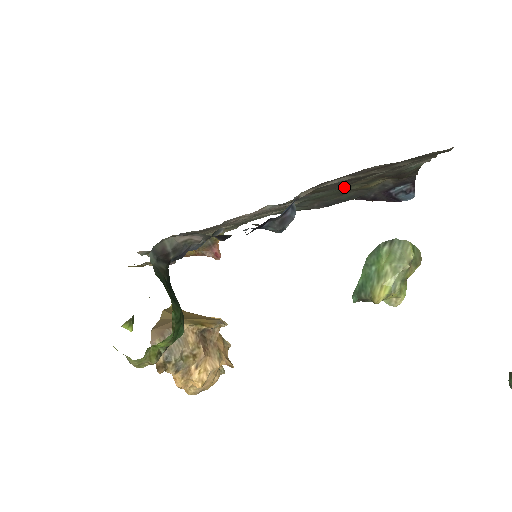
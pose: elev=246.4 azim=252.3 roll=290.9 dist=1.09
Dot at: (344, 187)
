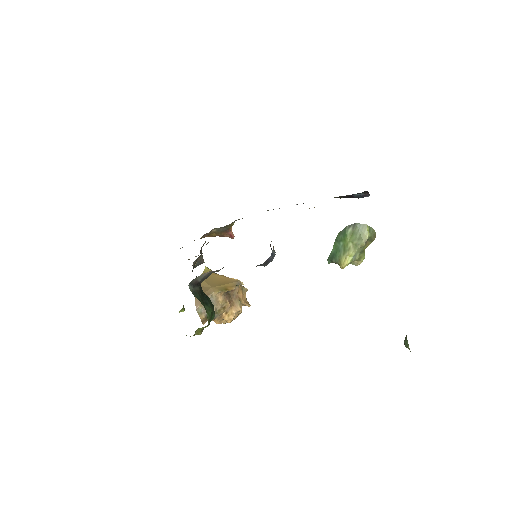
Dot at: occluded
